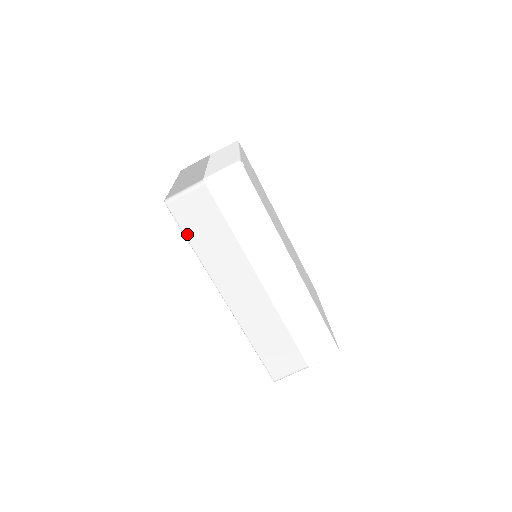
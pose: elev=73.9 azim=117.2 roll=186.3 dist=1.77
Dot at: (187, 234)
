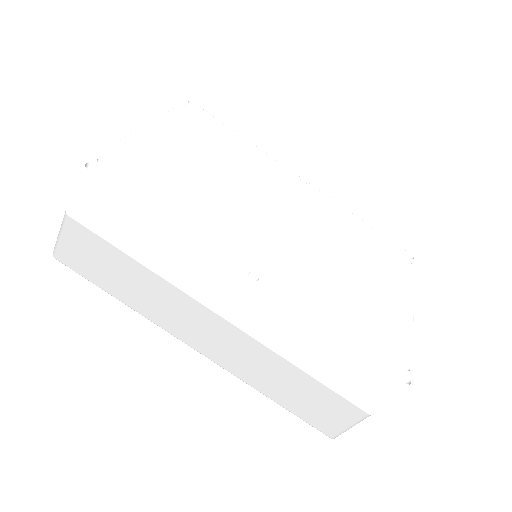
Dot at: (99, 285)
